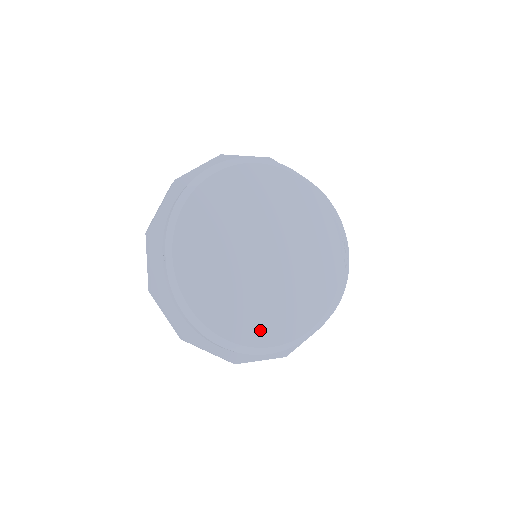
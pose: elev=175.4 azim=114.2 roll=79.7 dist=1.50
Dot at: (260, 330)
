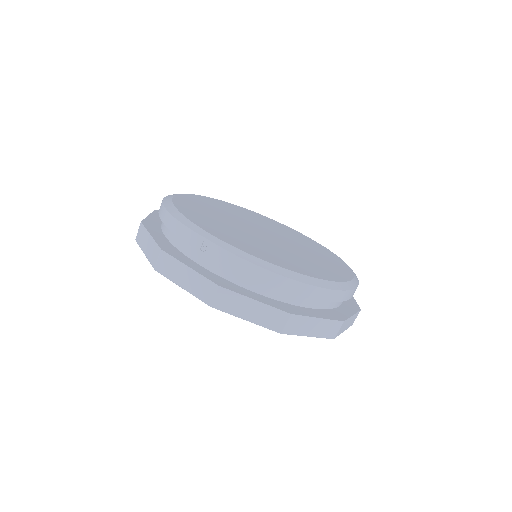
Dot at: (329, 272)
